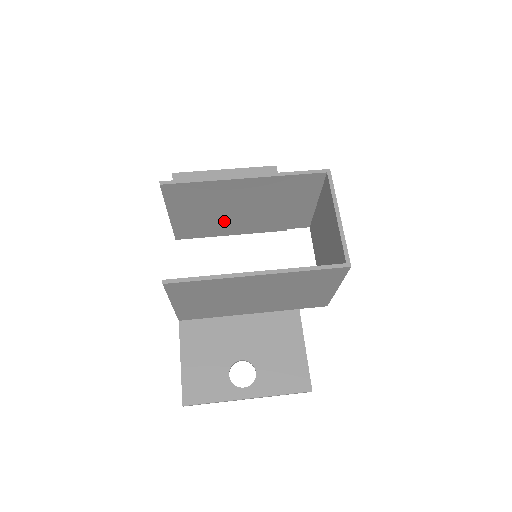
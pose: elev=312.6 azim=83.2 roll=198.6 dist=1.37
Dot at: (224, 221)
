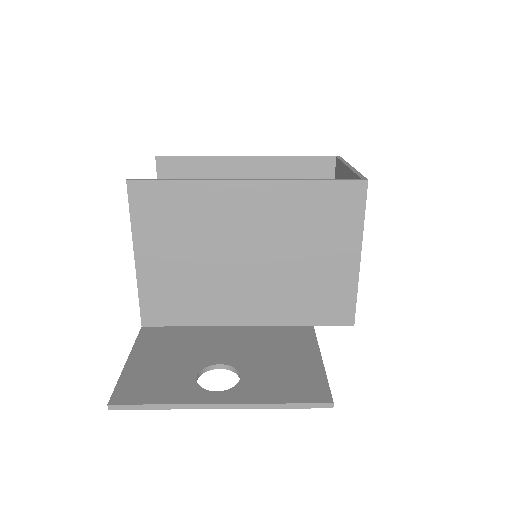
Dot at: occluded
